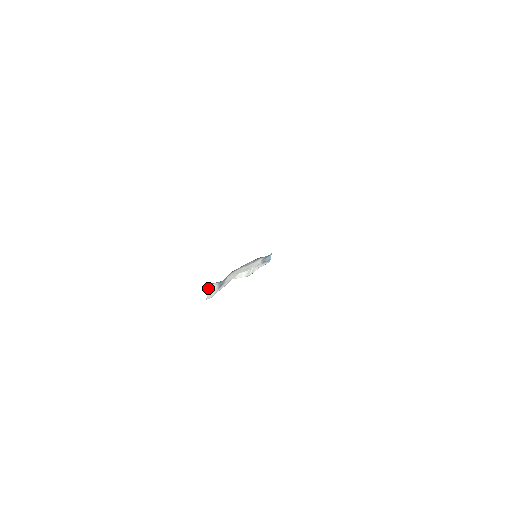
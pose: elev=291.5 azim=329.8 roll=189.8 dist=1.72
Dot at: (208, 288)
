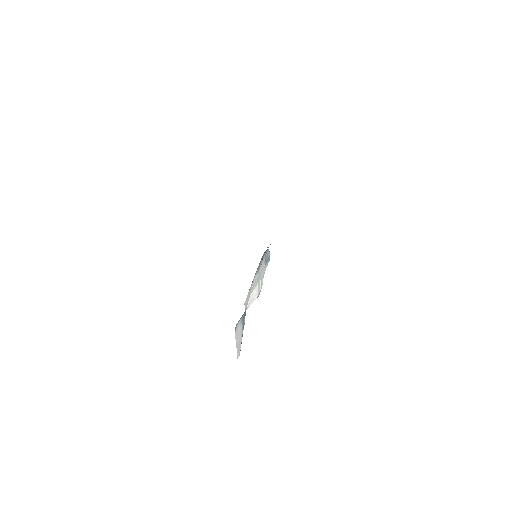
Dot at: (235, 334)
